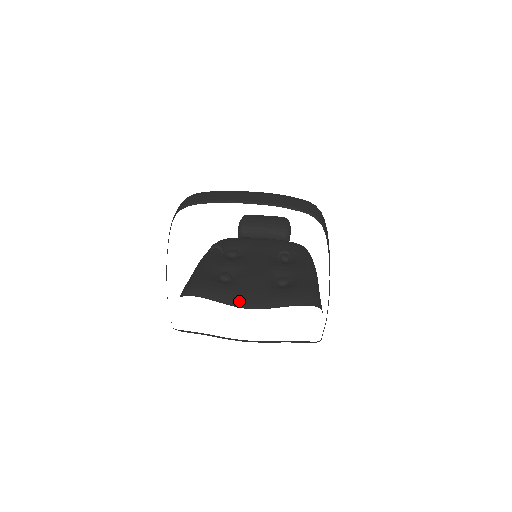
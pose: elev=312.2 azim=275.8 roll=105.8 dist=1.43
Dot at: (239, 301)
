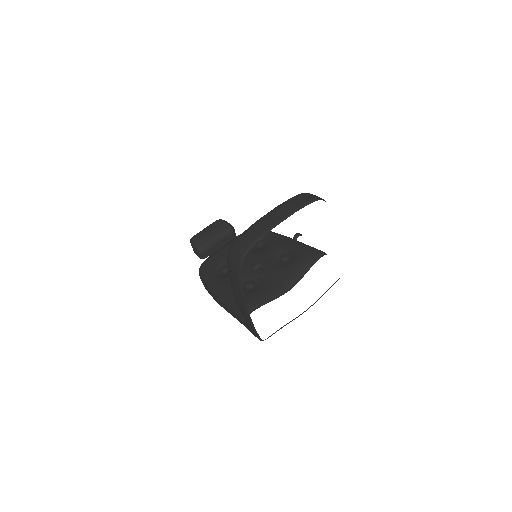
Dot at: (280, 290)
